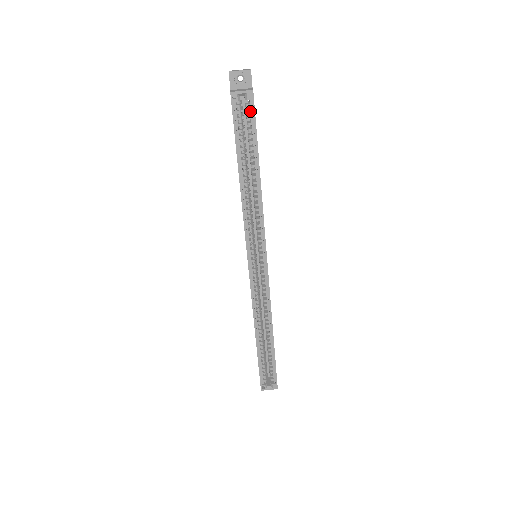
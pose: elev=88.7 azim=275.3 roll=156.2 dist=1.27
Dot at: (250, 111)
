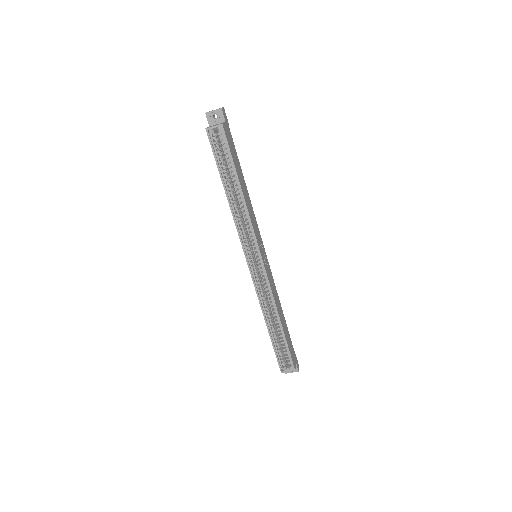
Dot at: (224, 140)
